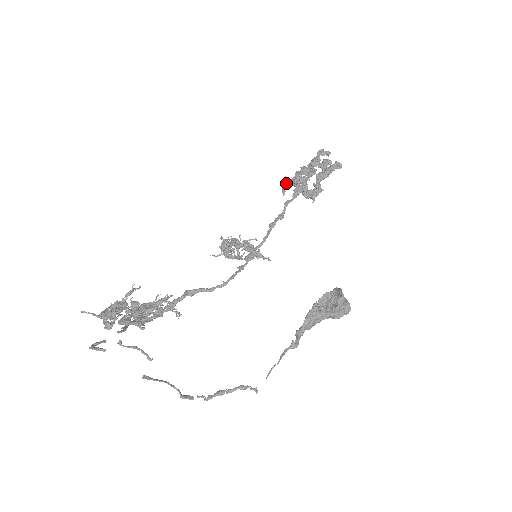
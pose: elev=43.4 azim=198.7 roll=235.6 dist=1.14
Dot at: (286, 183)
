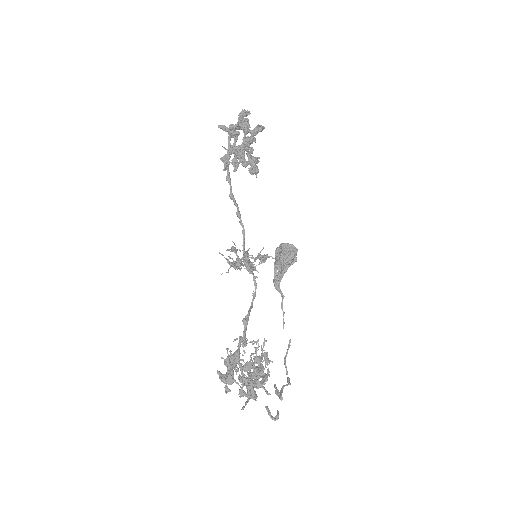
Dot at: (228, 160)
